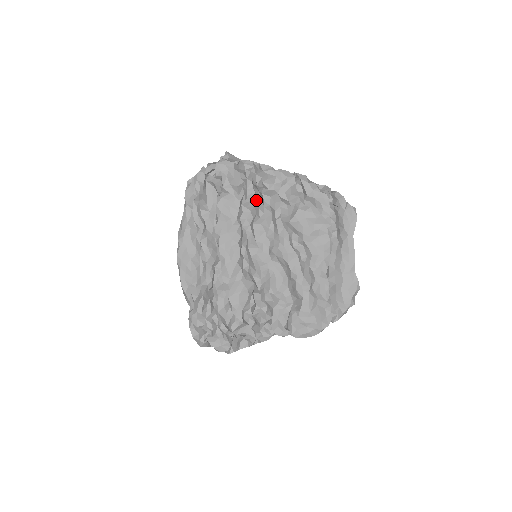
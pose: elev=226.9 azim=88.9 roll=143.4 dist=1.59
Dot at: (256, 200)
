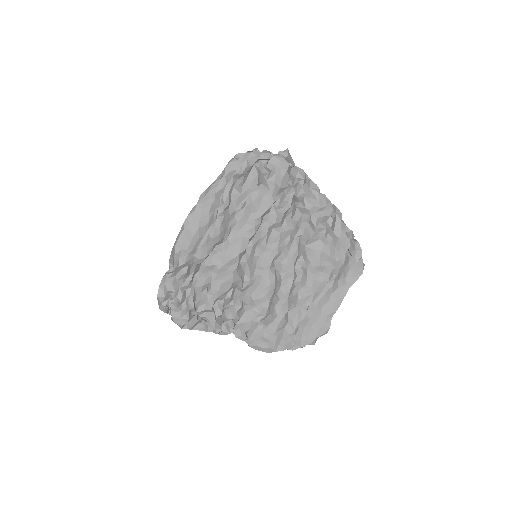
Dot at: (288, 209)
